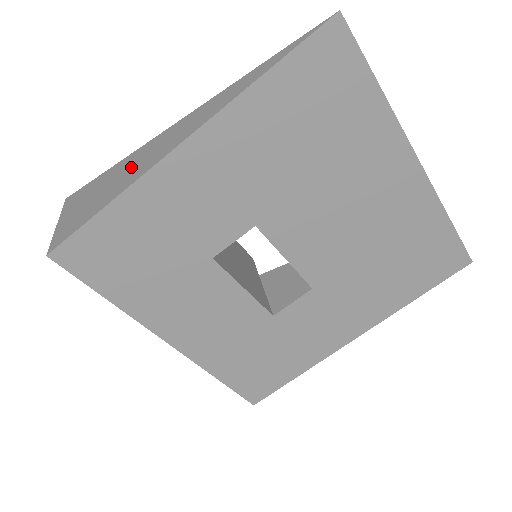
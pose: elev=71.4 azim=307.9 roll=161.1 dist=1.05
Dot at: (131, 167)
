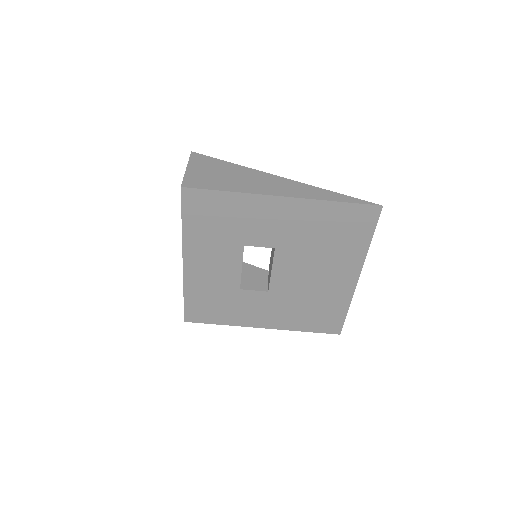
Dot at: (248, 179)
